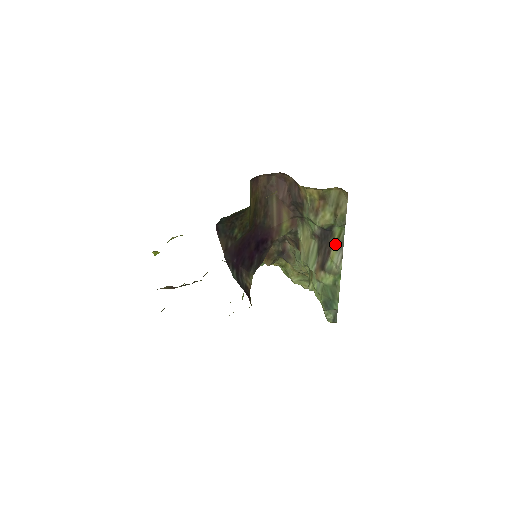
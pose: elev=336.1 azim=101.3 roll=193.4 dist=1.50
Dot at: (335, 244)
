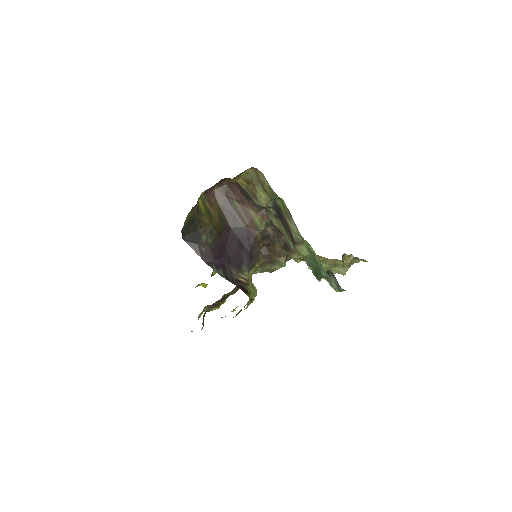
Dot at: (286, 216)
